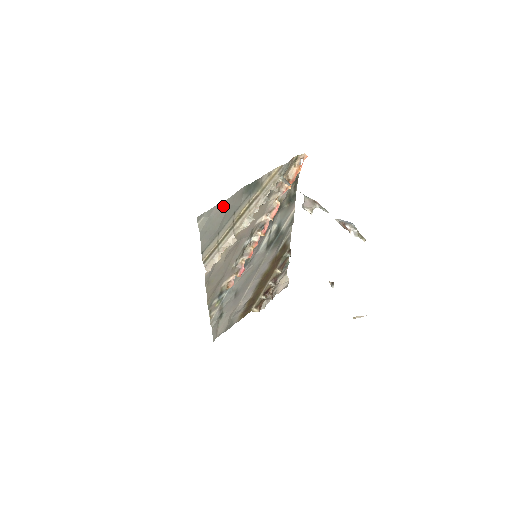
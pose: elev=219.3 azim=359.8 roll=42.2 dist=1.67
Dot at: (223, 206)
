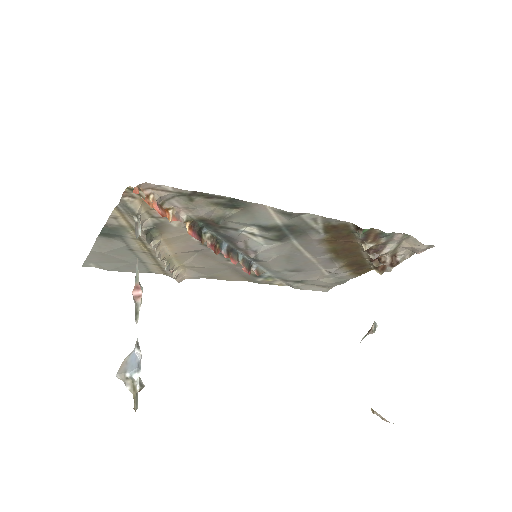
Dot at: (98, 255)
